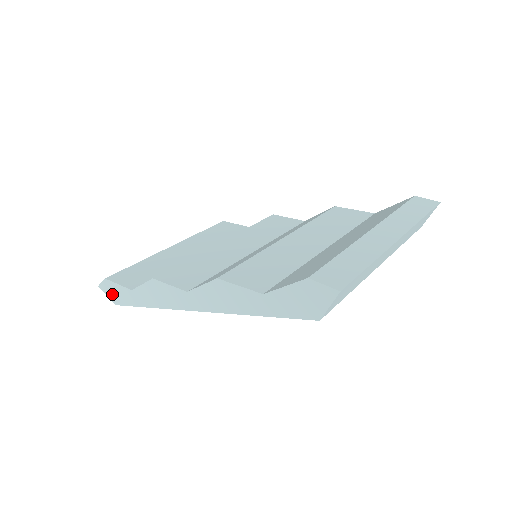
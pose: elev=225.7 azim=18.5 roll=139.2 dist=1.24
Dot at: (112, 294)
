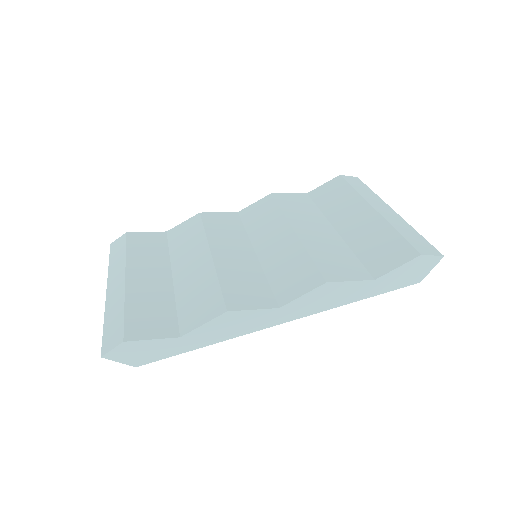
Dot at: (133, 356)
